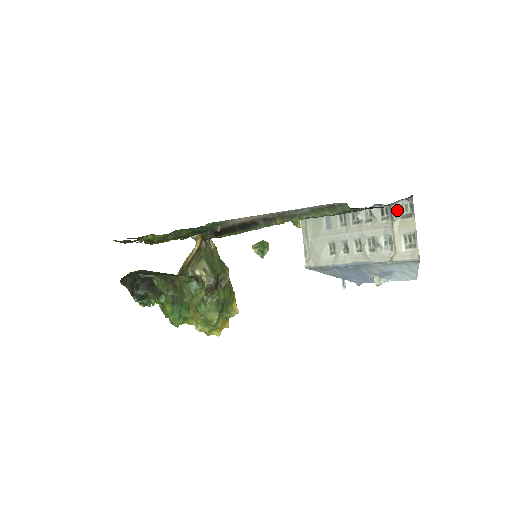
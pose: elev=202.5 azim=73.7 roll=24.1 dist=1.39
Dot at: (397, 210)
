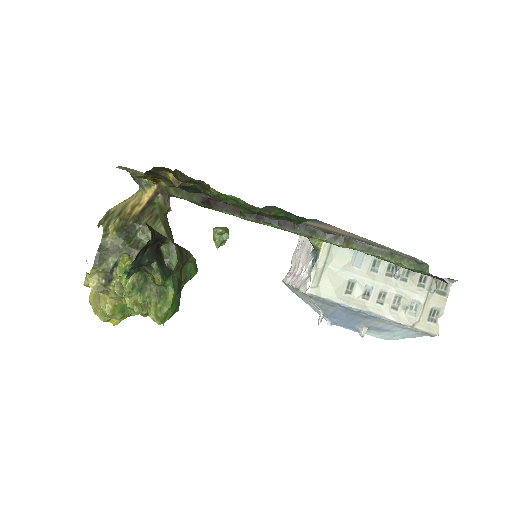
Dot at: (437, 284)
